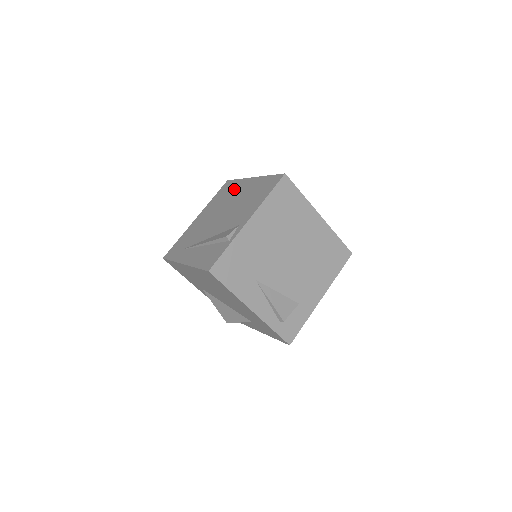
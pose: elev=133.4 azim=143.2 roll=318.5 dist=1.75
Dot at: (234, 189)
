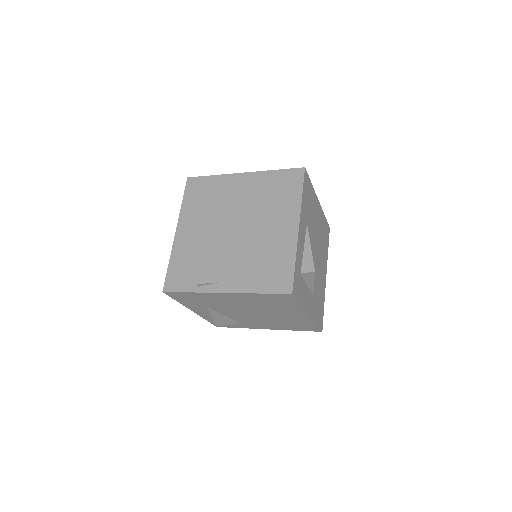
Dot at: (282, 206)
